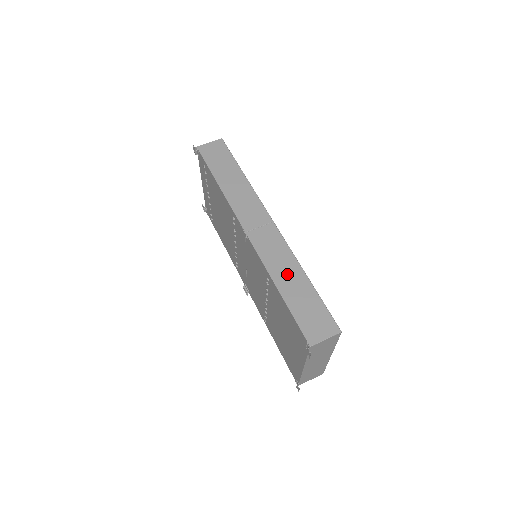
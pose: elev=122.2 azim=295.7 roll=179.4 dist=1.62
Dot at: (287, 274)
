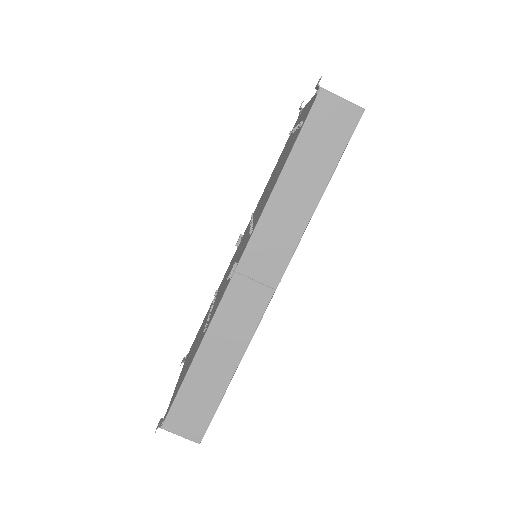
Dot at: (219, 354)
